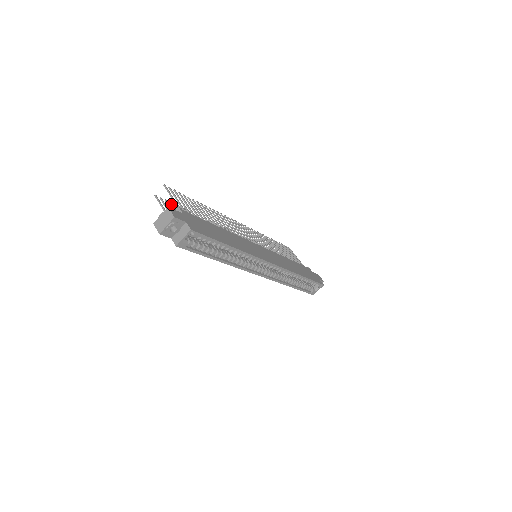
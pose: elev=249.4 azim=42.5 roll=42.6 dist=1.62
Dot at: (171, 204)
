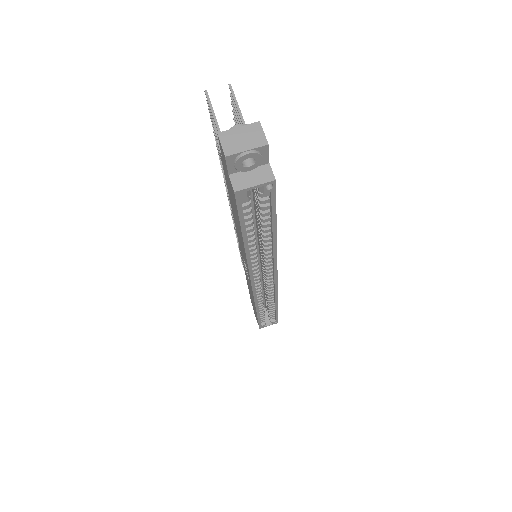
Dot at: occluded
